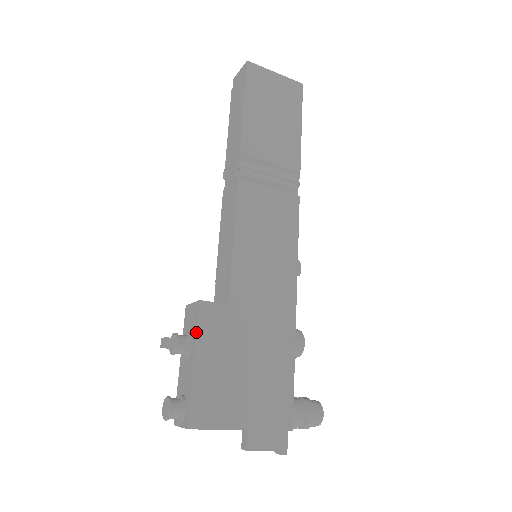
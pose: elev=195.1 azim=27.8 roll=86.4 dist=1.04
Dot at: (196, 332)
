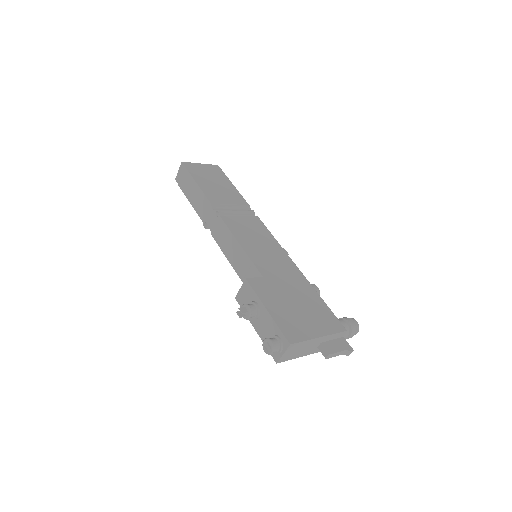
Dot at: (256, 295)
